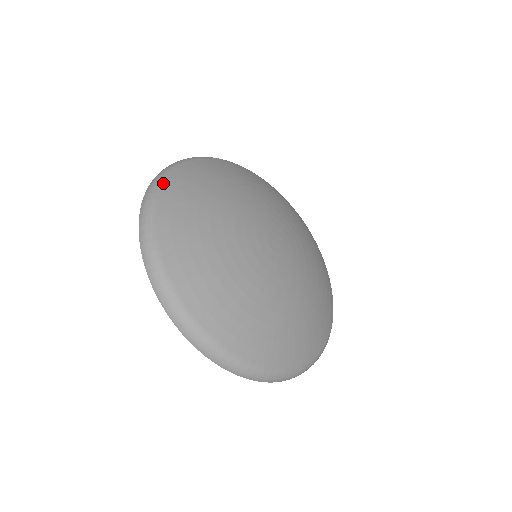
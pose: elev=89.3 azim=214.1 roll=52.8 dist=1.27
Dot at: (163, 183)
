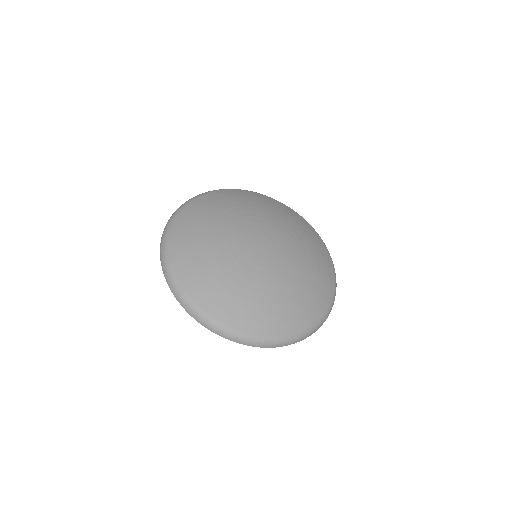
Dot at: (171, 226)
